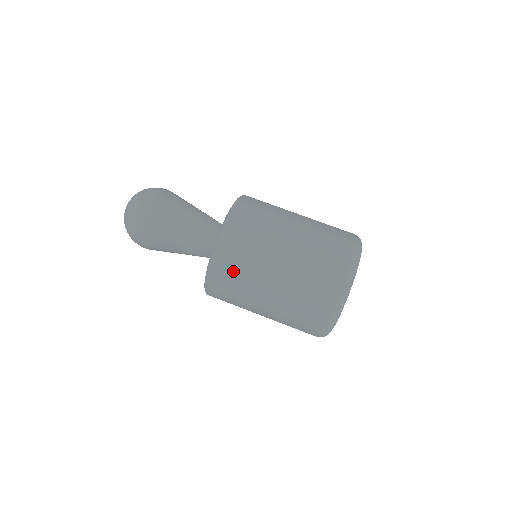
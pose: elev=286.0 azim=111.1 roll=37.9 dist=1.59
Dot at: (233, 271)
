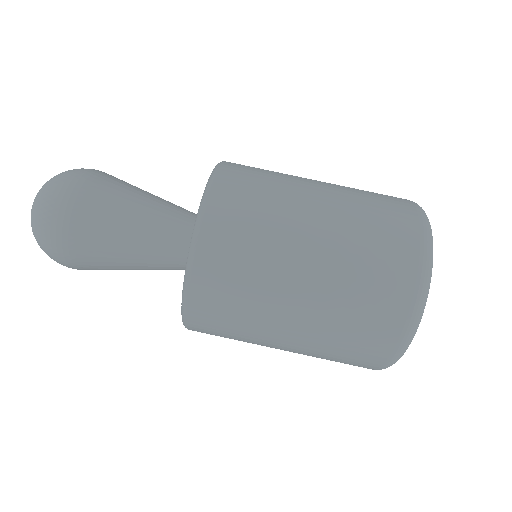
Dot at: (240, 234)
